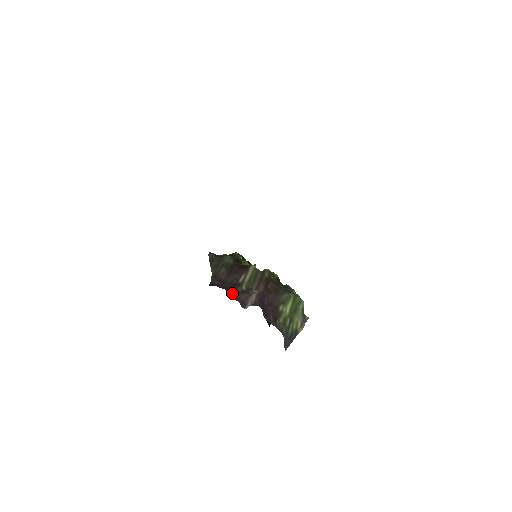
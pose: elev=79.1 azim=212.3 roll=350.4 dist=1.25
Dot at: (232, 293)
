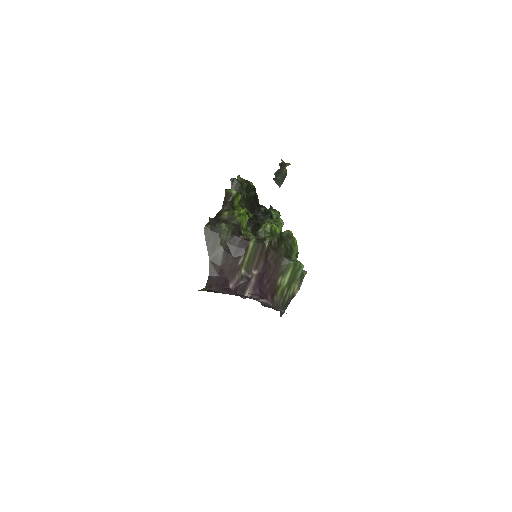
Dot at: (231, 284)
